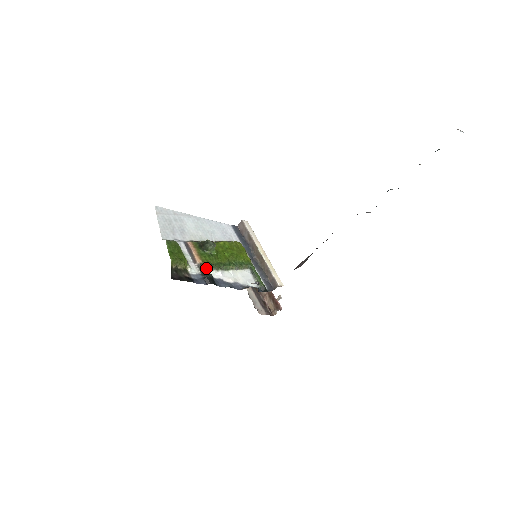
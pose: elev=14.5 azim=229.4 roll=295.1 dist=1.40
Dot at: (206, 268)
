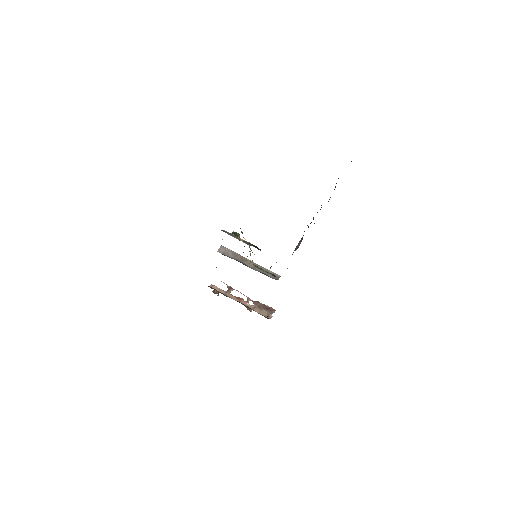
Dot at: occluded
